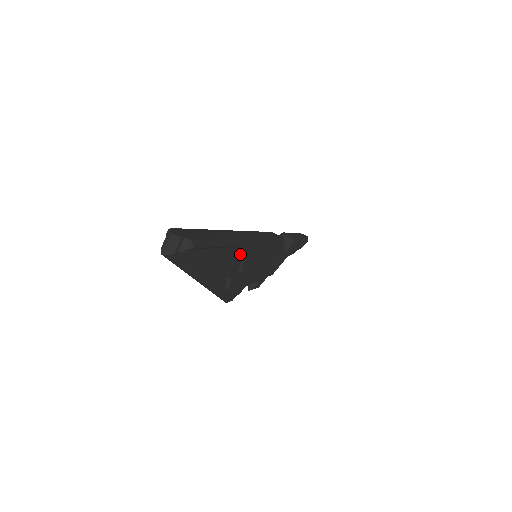
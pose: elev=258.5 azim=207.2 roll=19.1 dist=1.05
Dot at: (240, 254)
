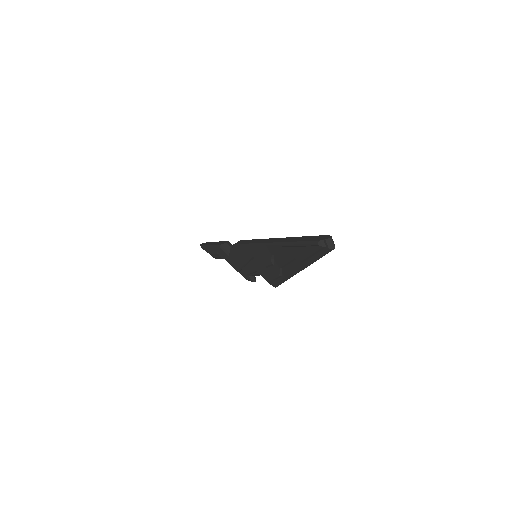
Dot at: occluded
